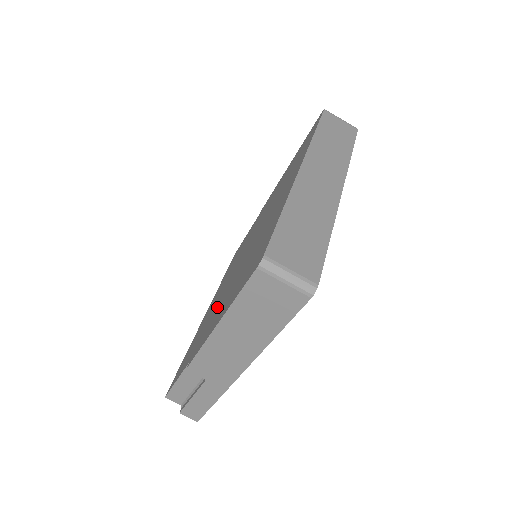
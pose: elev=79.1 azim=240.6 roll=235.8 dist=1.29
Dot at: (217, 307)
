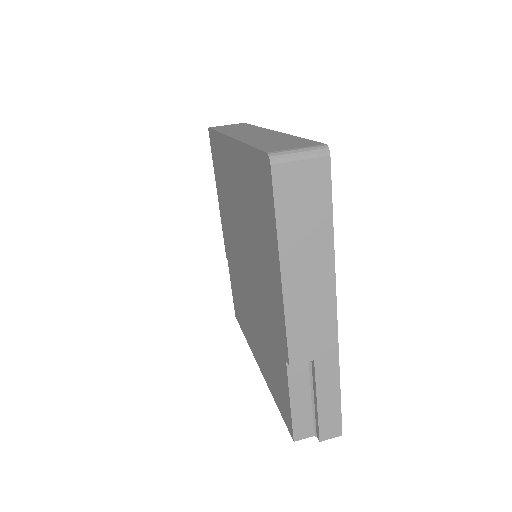
Dot at: (264, 306)
